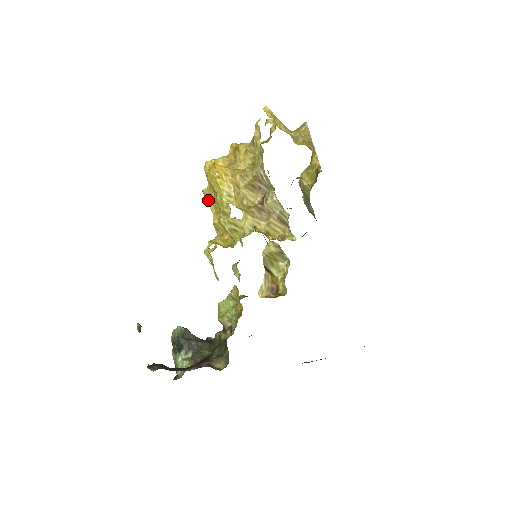
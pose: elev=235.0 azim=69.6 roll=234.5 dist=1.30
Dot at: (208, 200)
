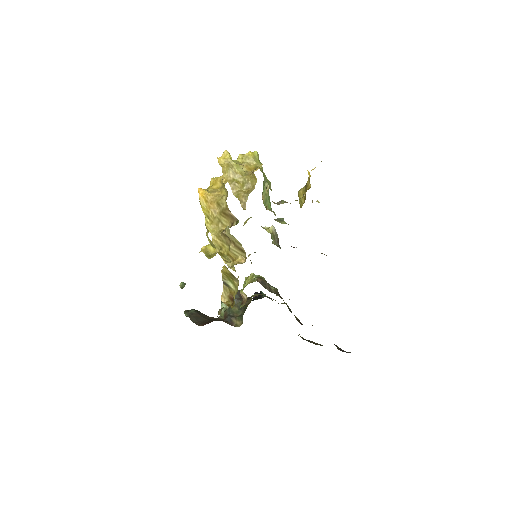
Dot at: occluded
